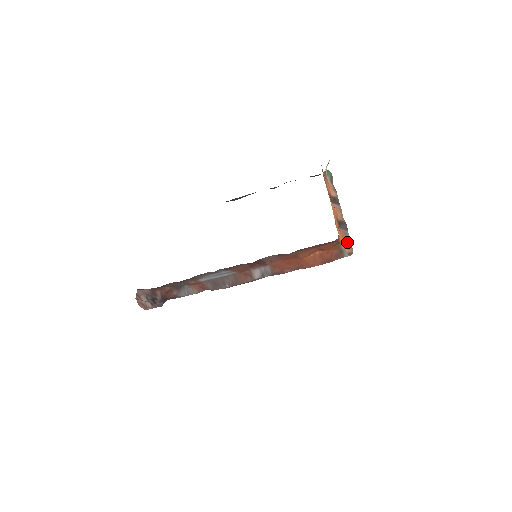
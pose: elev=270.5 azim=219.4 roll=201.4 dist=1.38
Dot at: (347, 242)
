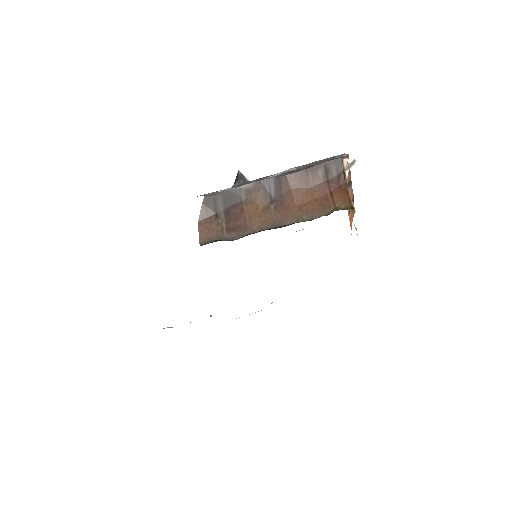
Dot at: (352, 214)
